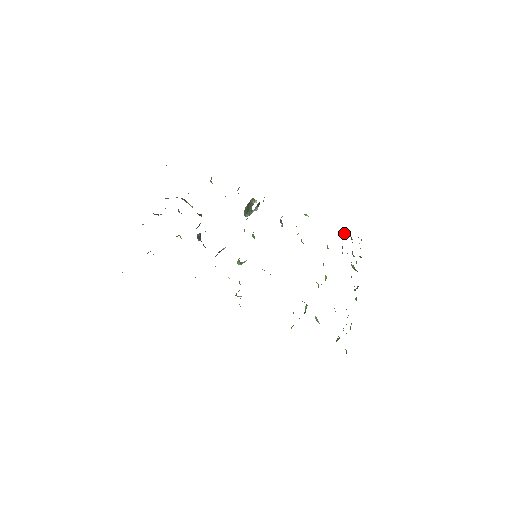
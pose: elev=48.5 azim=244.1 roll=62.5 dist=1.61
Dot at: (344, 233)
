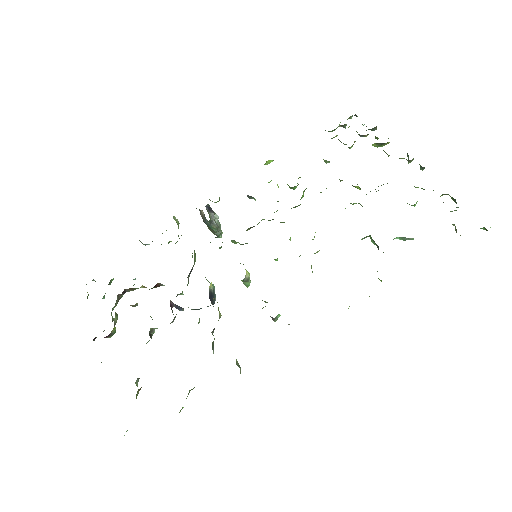
Dot at: (329, 131)
